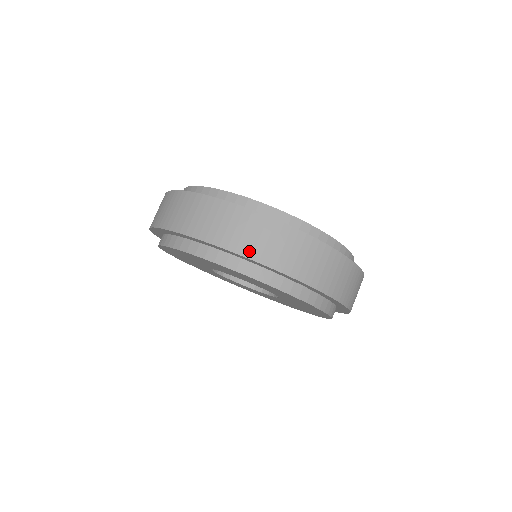
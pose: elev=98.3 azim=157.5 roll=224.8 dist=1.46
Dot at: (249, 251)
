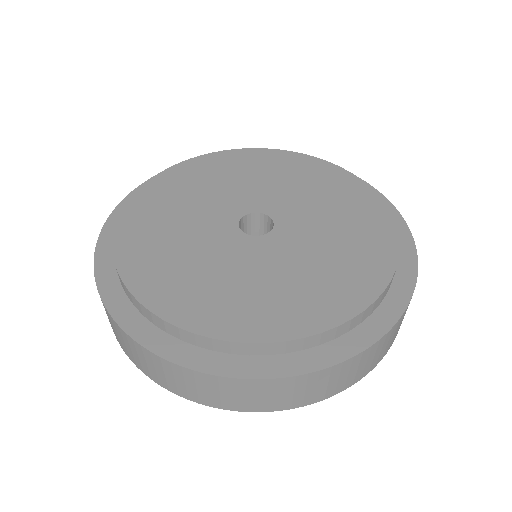
Dot at: (172, 389)
